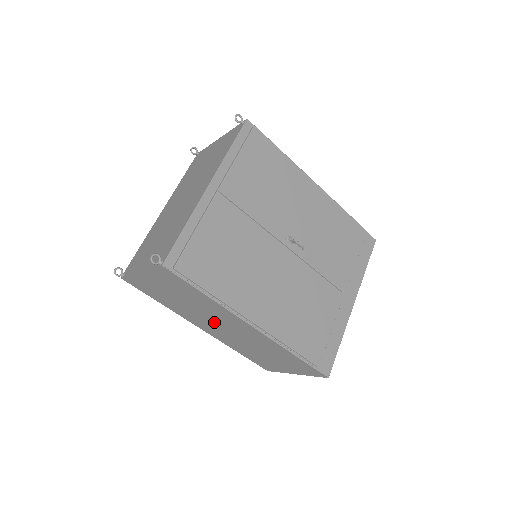
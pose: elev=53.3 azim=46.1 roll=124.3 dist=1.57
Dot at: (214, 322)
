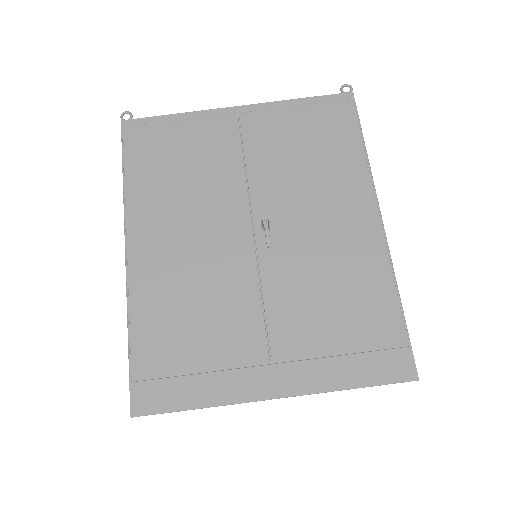
Dot at: occluded
